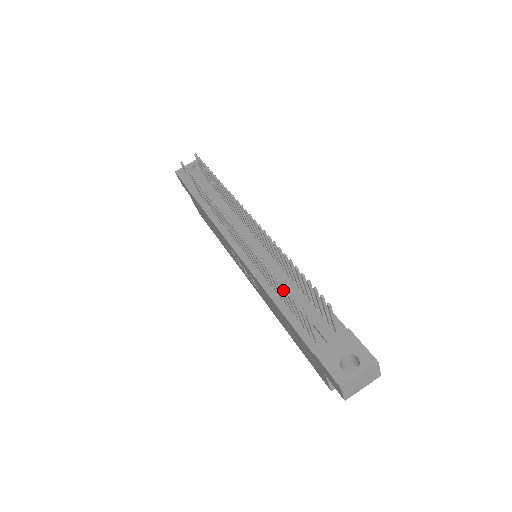
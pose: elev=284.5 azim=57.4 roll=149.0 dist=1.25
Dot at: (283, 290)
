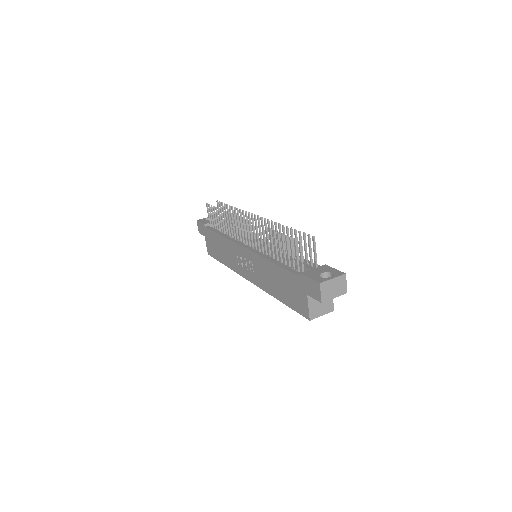
Dot at: (282, 237)
